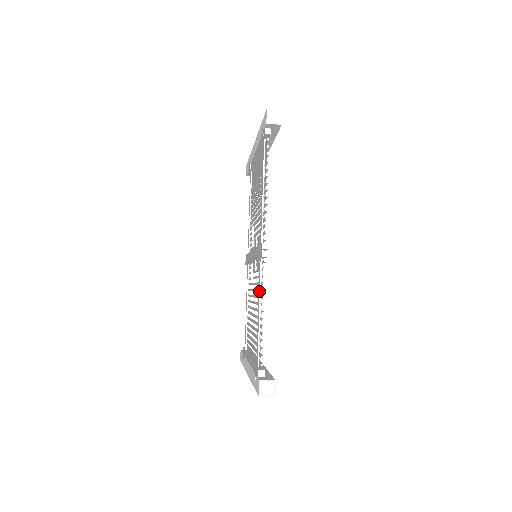
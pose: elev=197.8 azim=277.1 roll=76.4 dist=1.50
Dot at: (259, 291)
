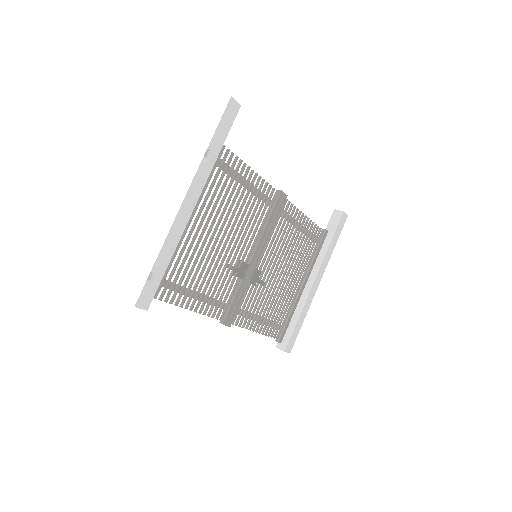
Dot at: (249, 318)
